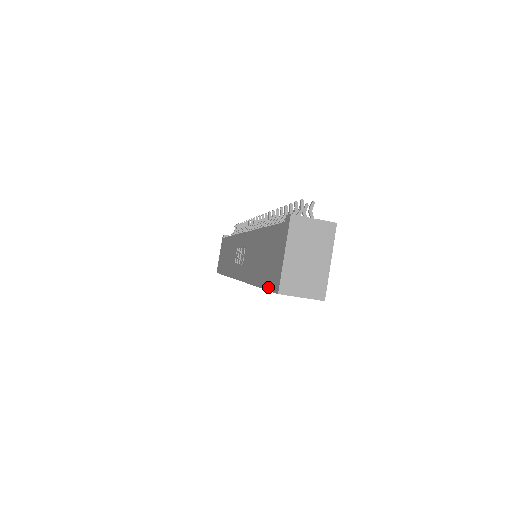
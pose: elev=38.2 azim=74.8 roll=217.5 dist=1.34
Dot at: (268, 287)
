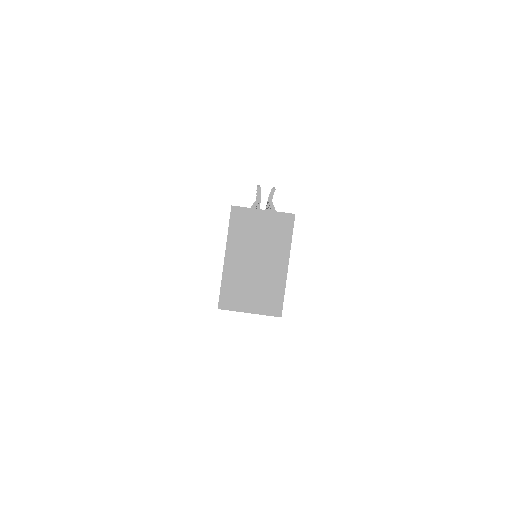
Dot at: occluded
